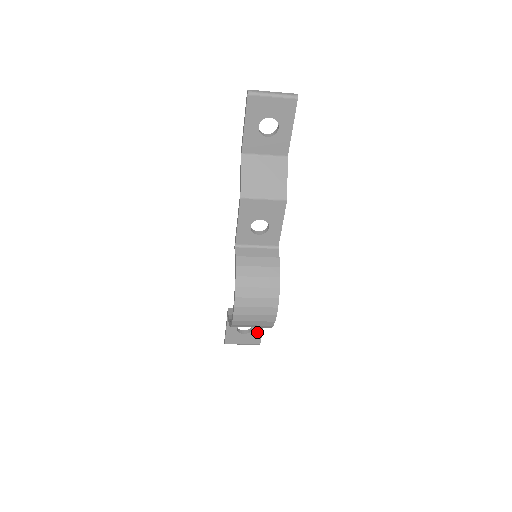
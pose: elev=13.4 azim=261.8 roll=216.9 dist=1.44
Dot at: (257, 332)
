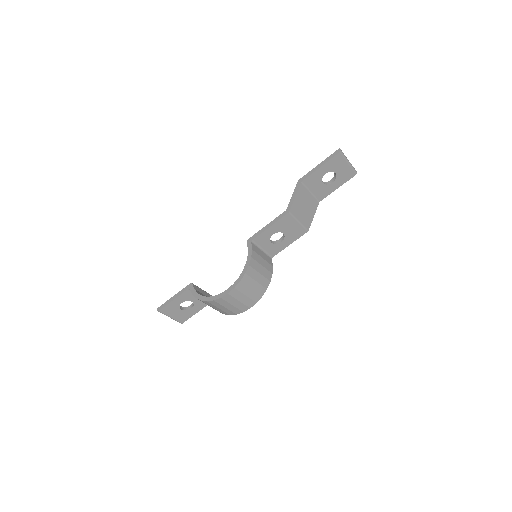
Dot at: (191, 312)
